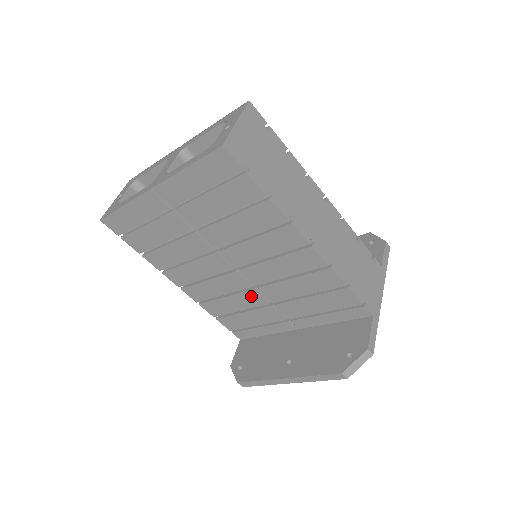
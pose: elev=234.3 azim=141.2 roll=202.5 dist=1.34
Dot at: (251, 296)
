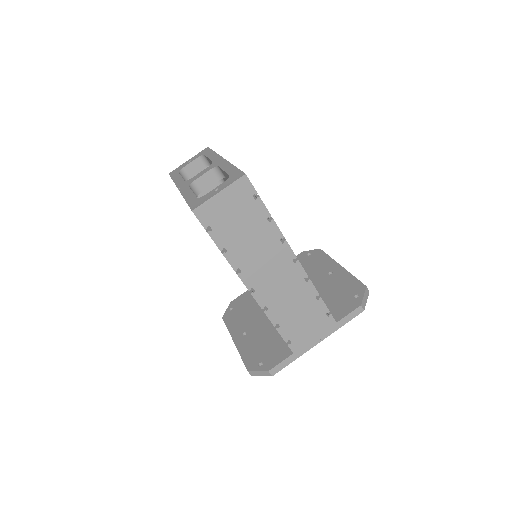
Dot at: occluded
